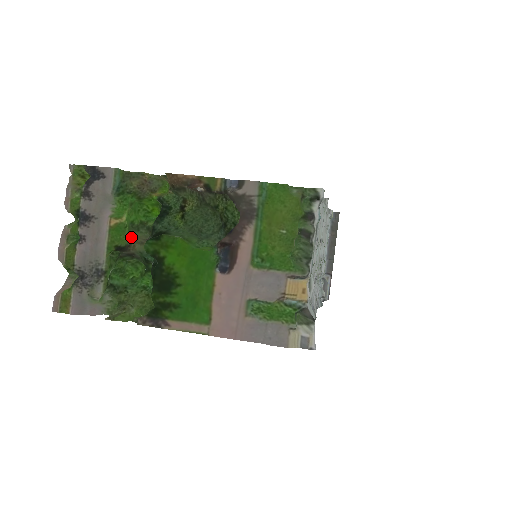
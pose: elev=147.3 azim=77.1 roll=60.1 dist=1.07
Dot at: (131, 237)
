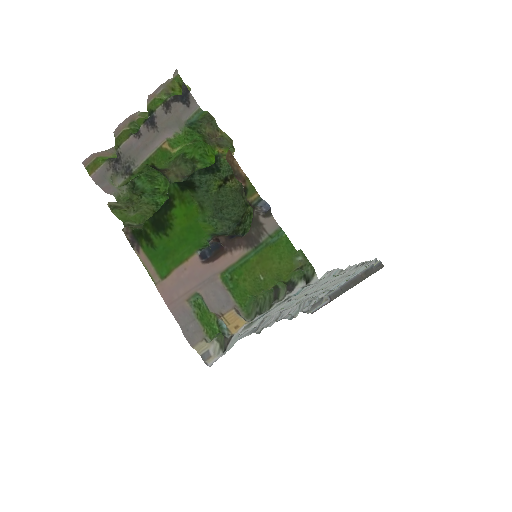
Dot at: (172, 165)
